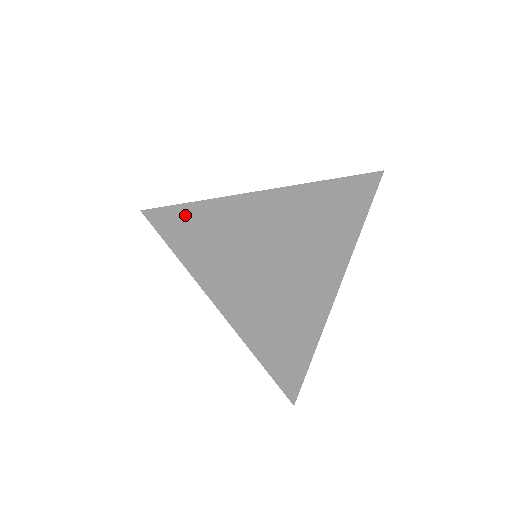
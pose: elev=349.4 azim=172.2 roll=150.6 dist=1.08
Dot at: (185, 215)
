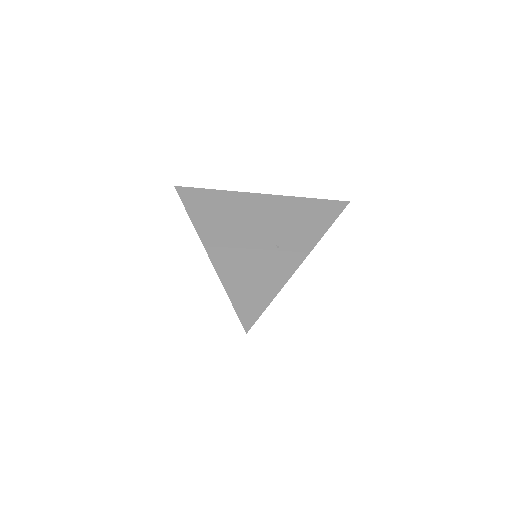
Dot at: occluded
